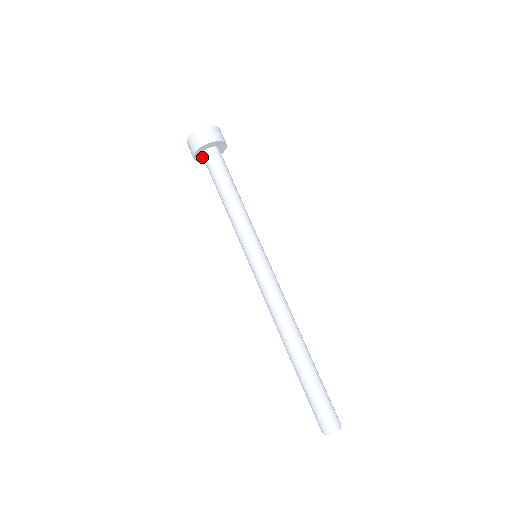
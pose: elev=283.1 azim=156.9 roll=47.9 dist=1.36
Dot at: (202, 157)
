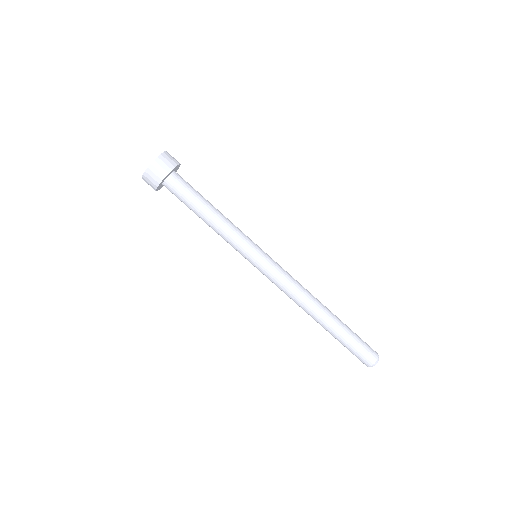
Dot at: occluded
